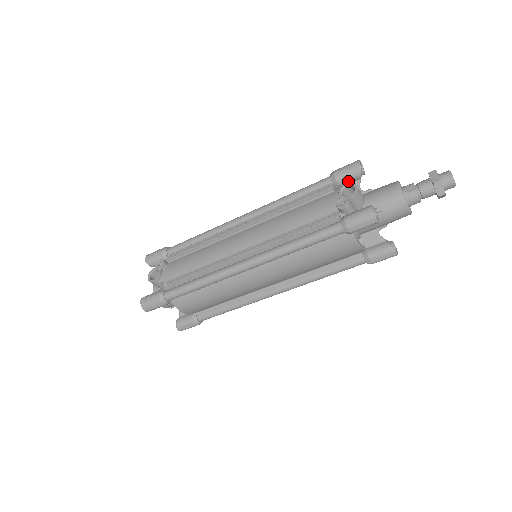
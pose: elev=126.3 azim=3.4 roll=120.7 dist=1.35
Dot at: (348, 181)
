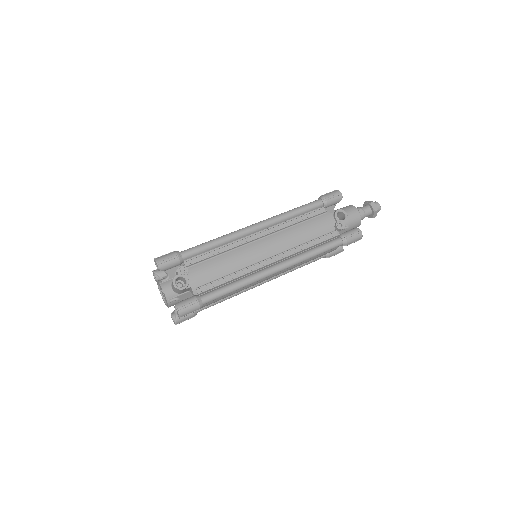
Dot at: (332, 205)
